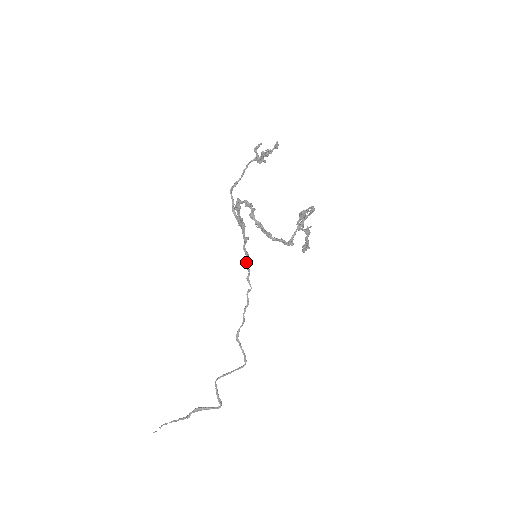
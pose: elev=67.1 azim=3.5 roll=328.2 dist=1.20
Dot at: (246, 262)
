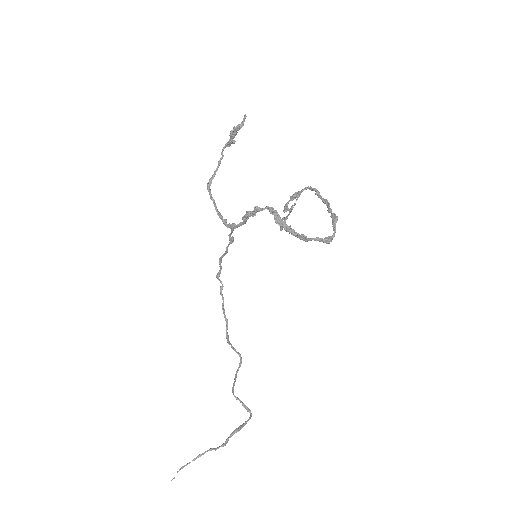
Dot at: (219, 261)
